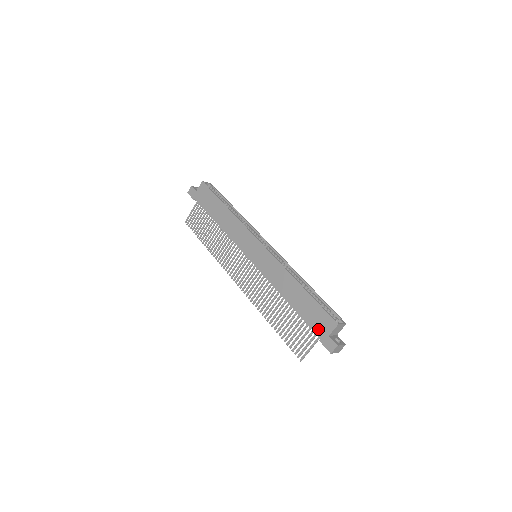
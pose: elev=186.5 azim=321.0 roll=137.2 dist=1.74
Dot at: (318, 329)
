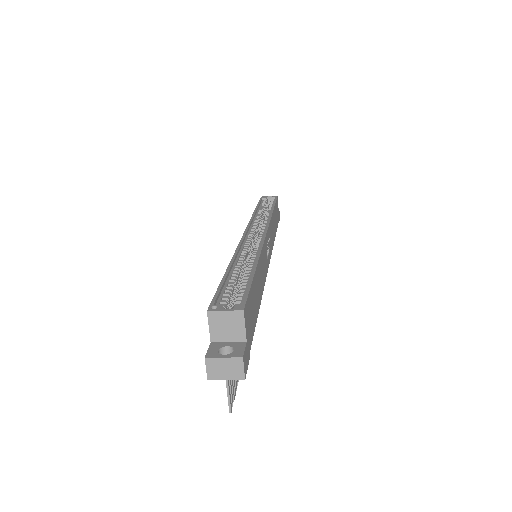
Dot at: occluded
